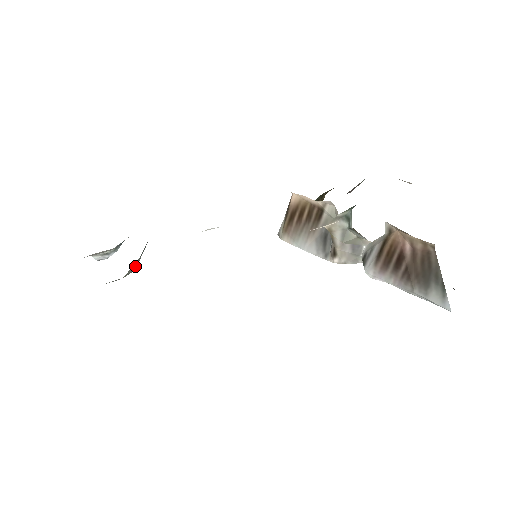
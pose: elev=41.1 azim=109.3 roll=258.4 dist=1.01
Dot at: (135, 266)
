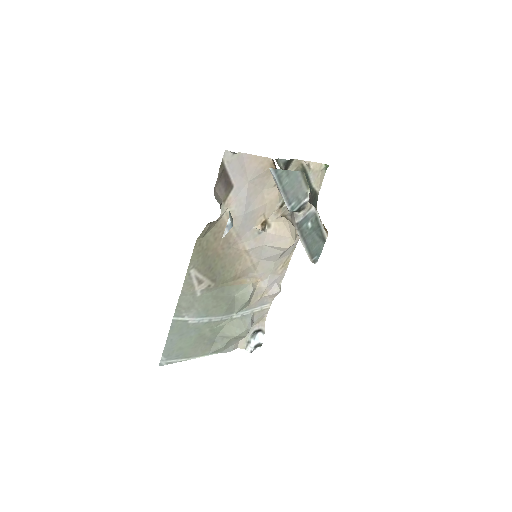
Dot at: (242, 324)
